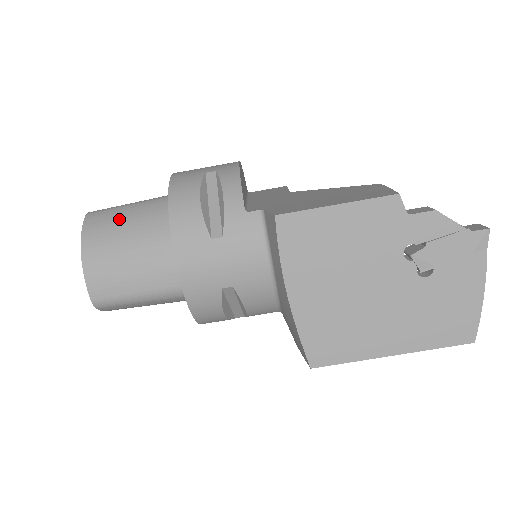
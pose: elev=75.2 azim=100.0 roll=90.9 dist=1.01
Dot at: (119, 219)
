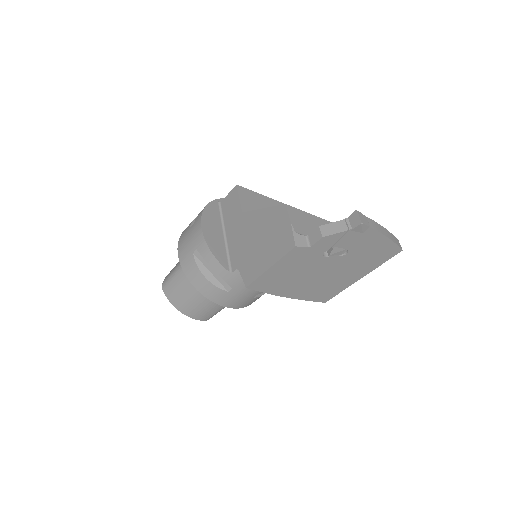
Dot at: (179, 289)
